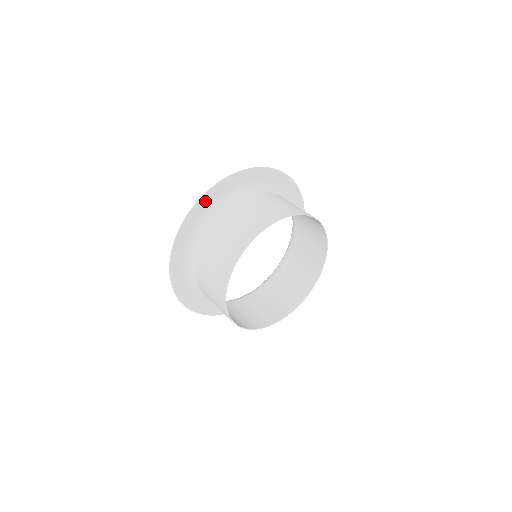
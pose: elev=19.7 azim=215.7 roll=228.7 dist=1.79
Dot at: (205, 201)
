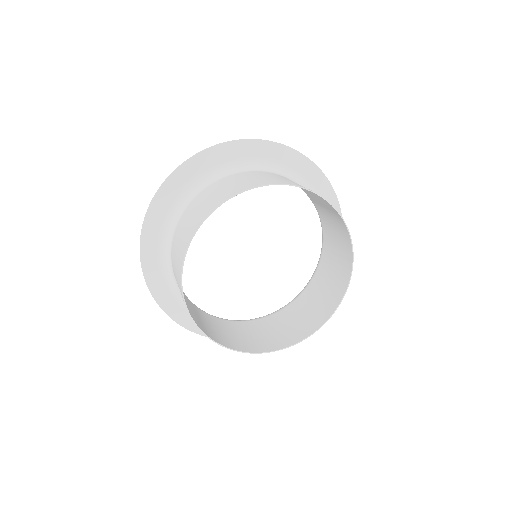
Dot at: (156, 211)
